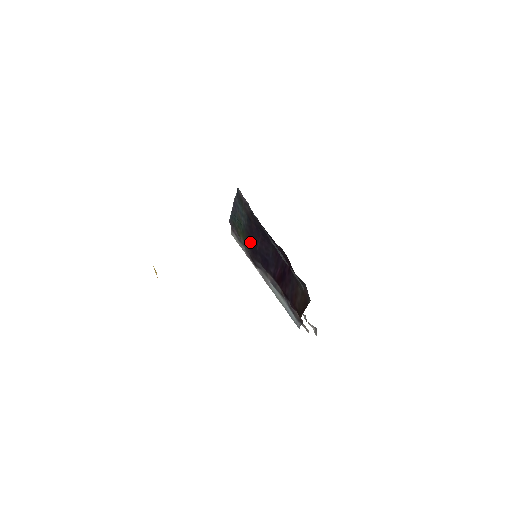
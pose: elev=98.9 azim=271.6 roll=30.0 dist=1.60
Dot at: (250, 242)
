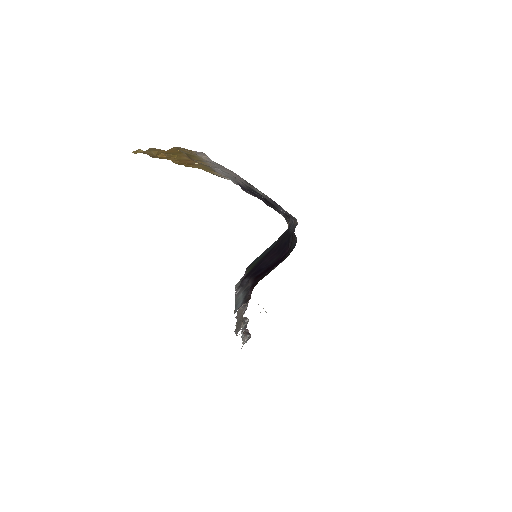
Dot at: (256, 265)
